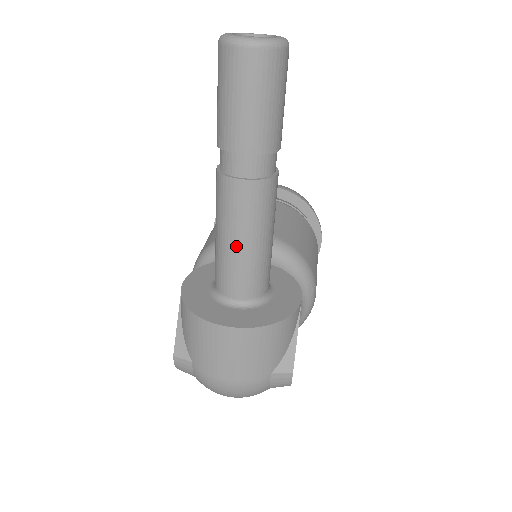
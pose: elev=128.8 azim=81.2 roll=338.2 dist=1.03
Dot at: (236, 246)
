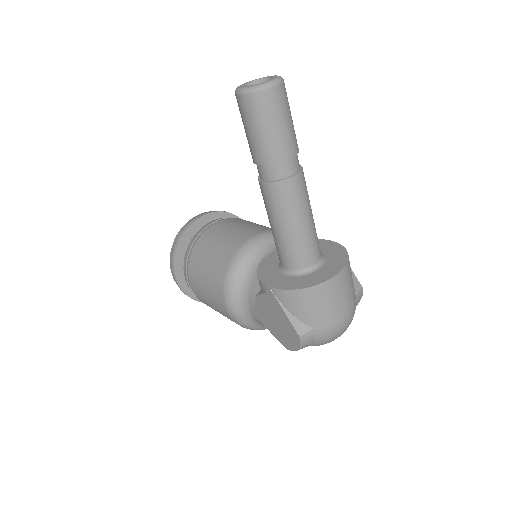
Dot at: (304, 225)
